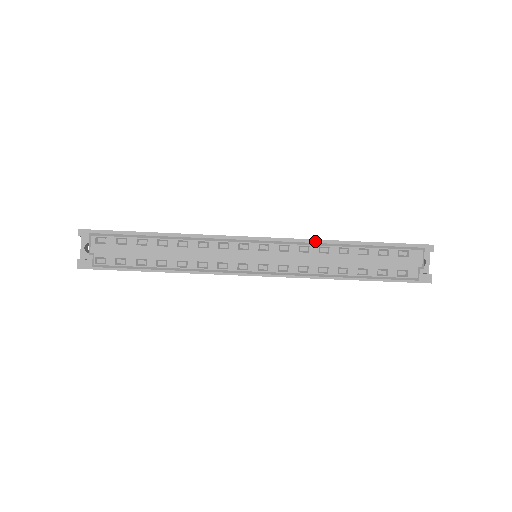
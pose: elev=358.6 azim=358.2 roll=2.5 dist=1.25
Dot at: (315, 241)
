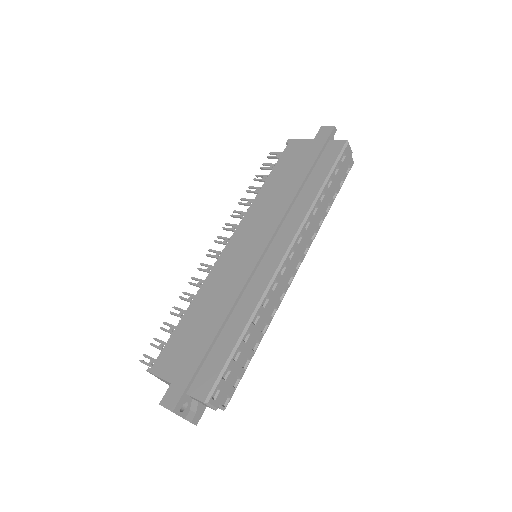
Dot at: (291, 206)
